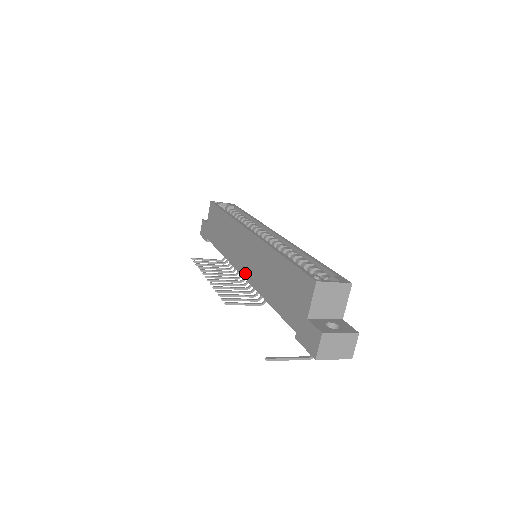
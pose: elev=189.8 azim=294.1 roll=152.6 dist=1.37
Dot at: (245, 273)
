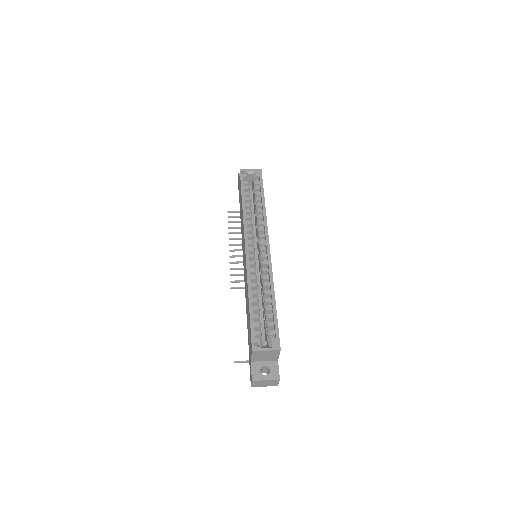
Dot at: (244, 273)
